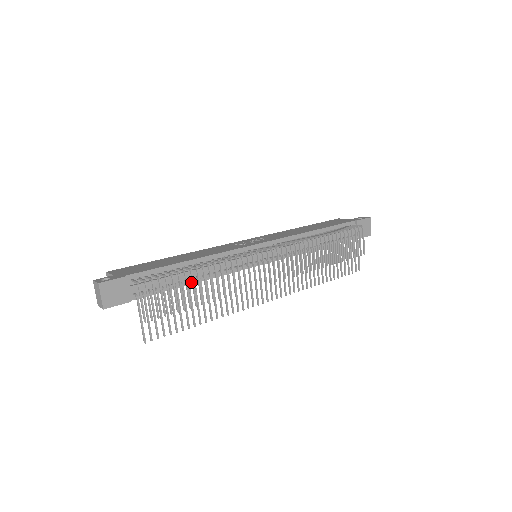
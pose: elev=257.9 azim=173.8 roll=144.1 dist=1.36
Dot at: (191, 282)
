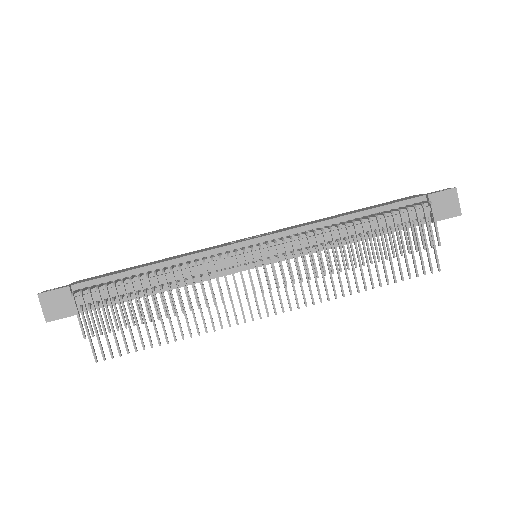
Dot at: (154, 291)
